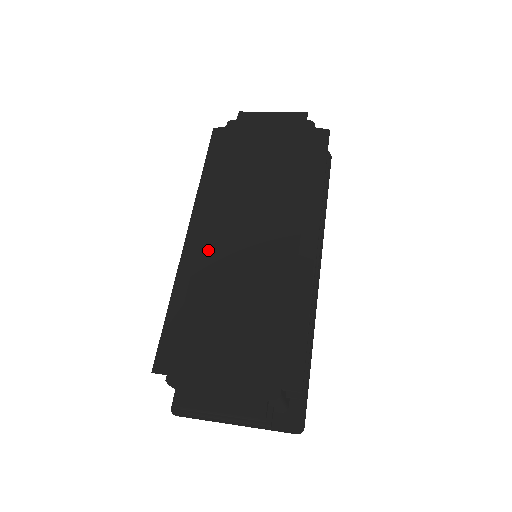
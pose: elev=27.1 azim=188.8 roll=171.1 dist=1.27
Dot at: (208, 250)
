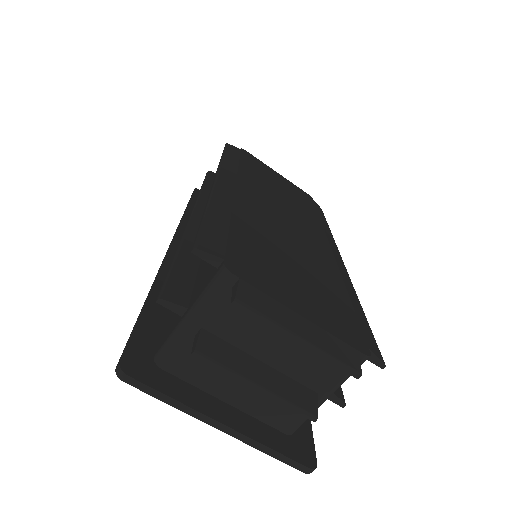
Dot at: (247, 199)
